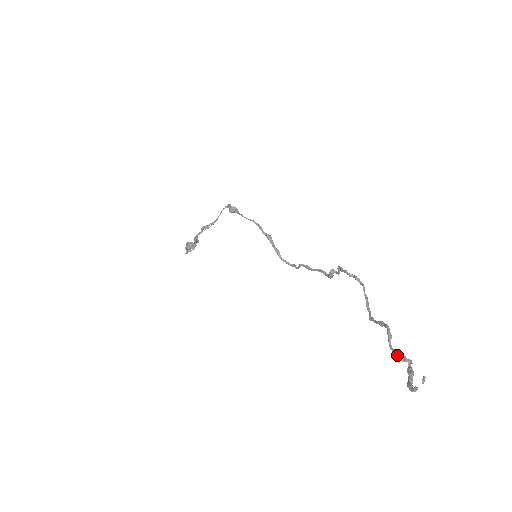
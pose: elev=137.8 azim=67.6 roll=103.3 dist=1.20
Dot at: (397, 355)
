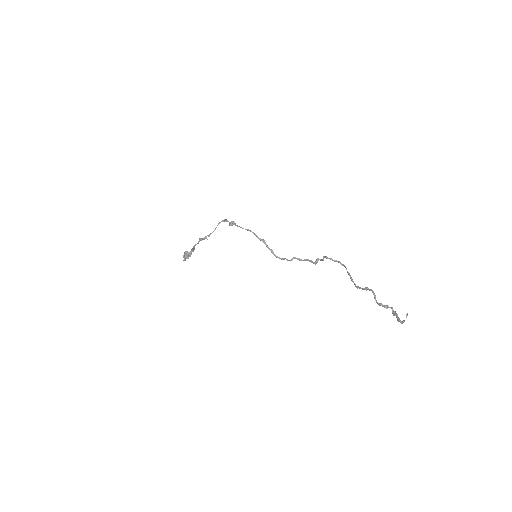
Dot at: (382, 306)
